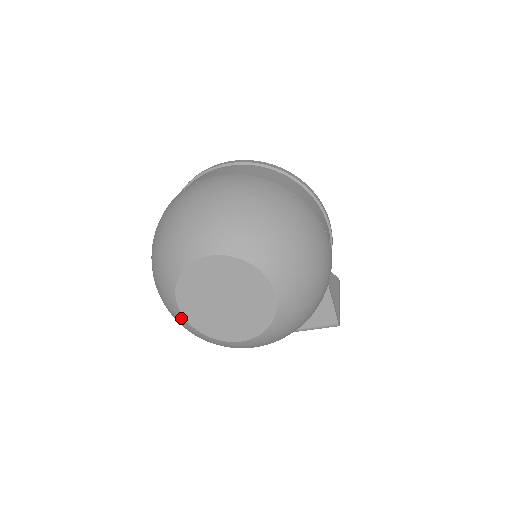
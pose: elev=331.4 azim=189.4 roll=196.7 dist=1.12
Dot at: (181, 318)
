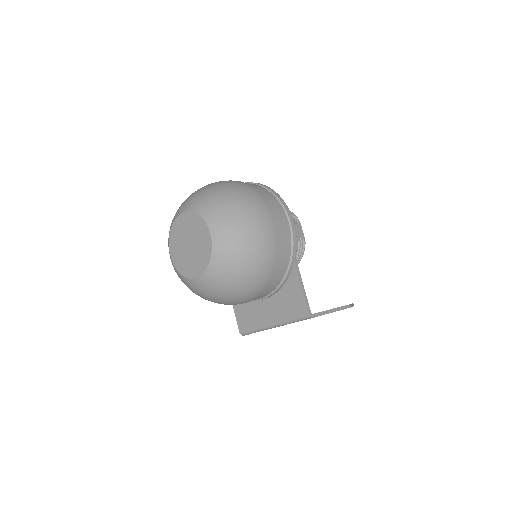
Dot at: (173, 264)
